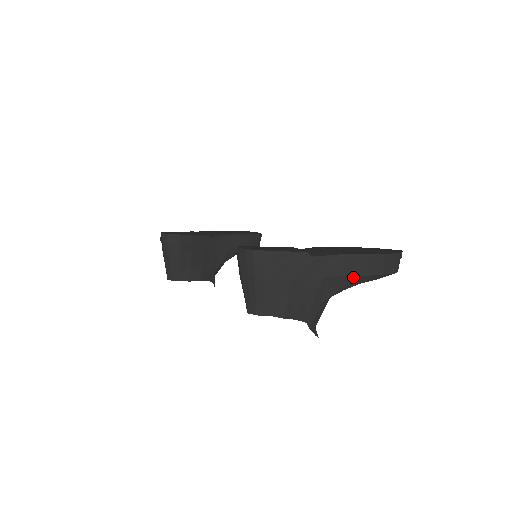
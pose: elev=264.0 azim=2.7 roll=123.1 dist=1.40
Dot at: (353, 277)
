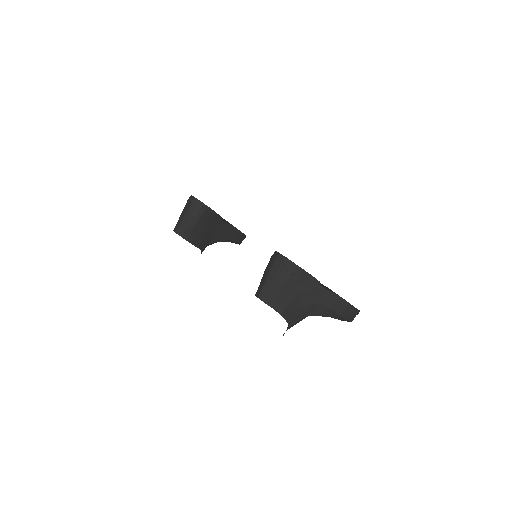
Dot at: (332, 312)
